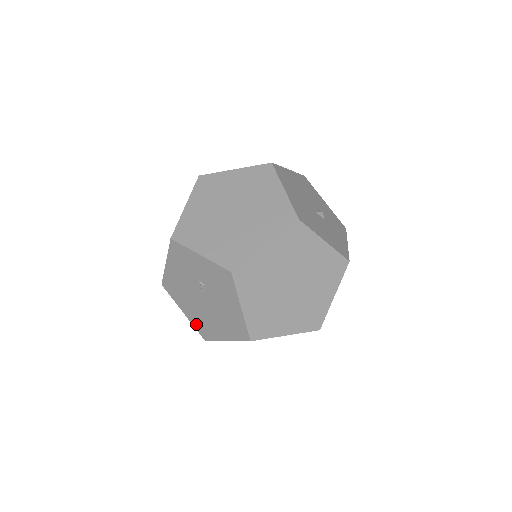
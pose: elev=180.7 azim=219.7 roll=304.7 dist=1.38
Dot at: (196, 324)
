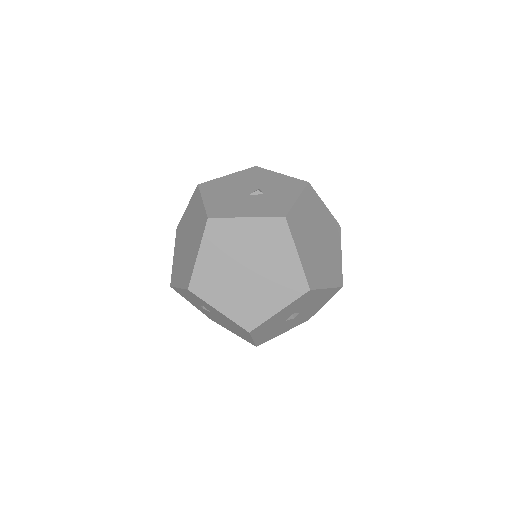
Dot at: (241, 337)
